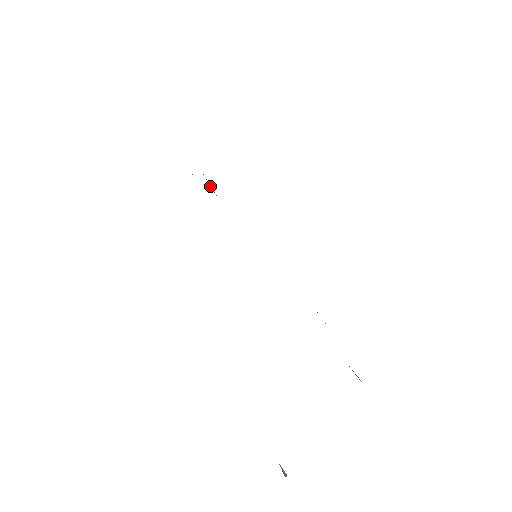
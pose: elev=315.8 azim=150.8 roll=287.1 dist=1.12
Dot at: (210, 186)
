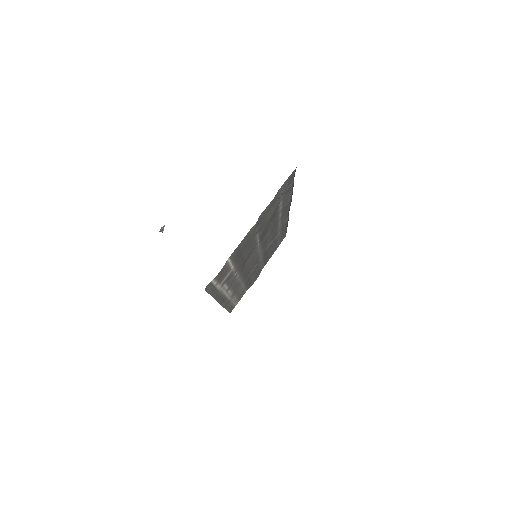
Dot at: (275, 238)
